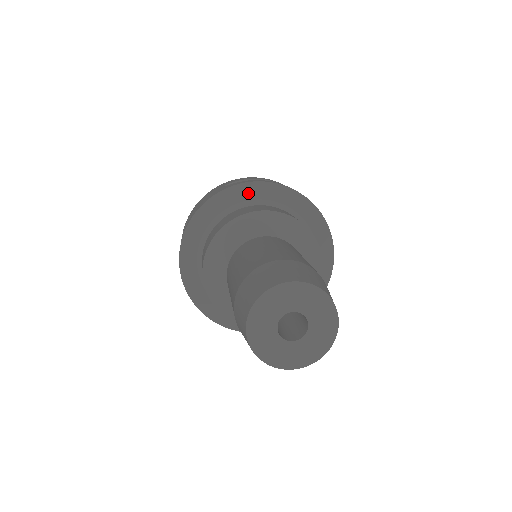
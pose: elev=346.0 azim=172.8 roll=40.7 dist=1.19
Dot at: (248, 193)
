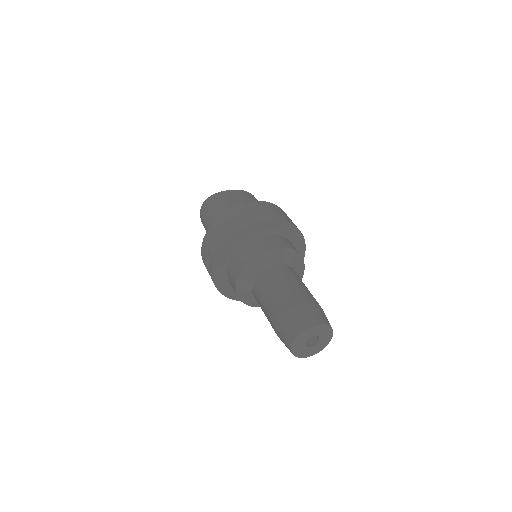
Dot at: (245, 233)
